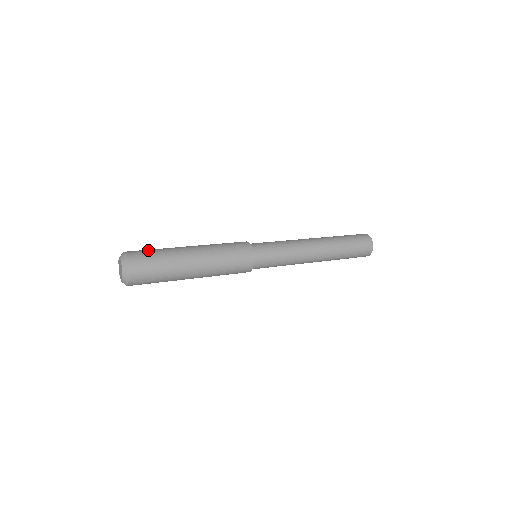
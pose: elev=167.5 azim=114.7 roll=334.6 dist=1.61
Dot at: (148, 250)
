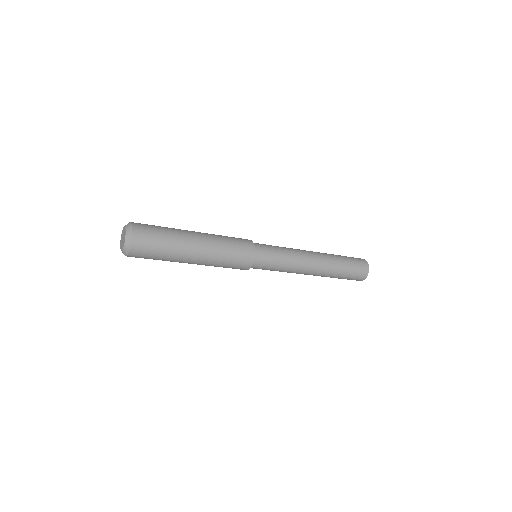
Dot at: (153, 225)
